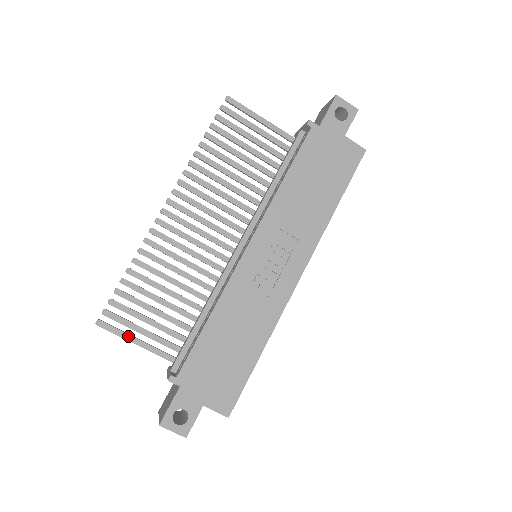
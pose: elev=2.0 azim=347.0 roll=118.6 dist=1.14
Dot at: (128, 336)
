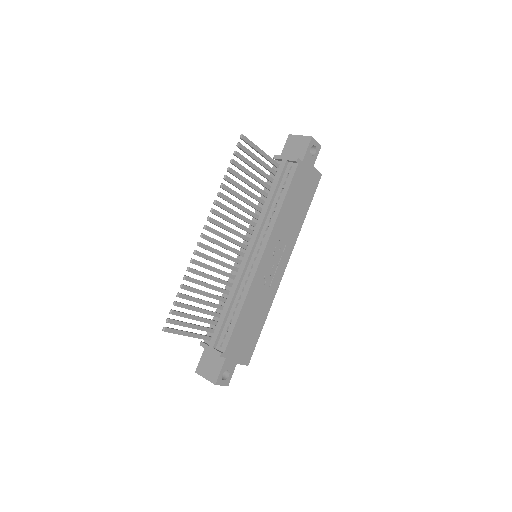
Dot at: (183, 332)
